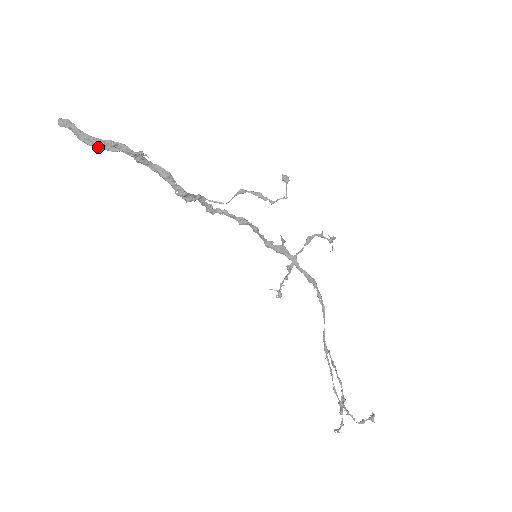
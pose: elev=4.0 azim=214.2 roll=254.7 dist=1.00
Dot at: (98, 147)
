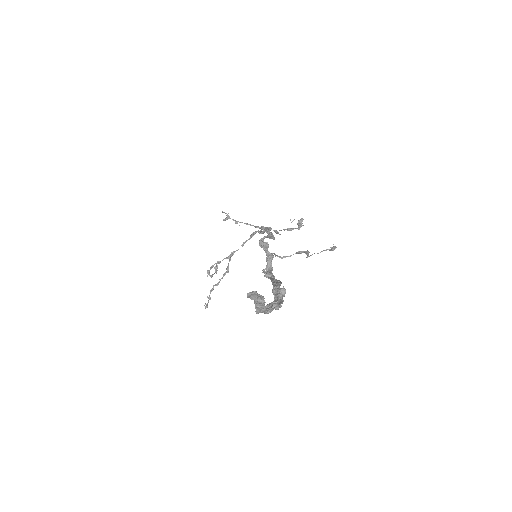
Dot at: occluded
